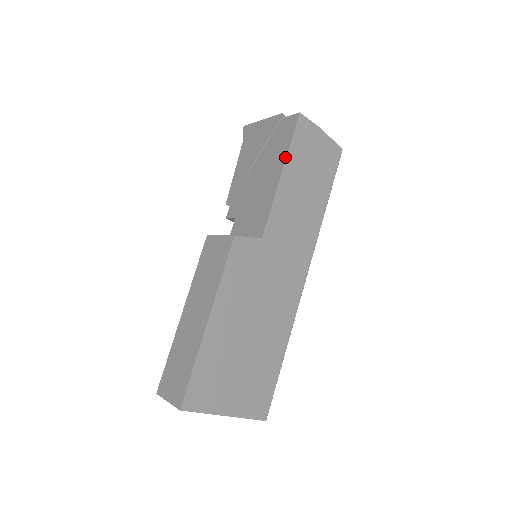
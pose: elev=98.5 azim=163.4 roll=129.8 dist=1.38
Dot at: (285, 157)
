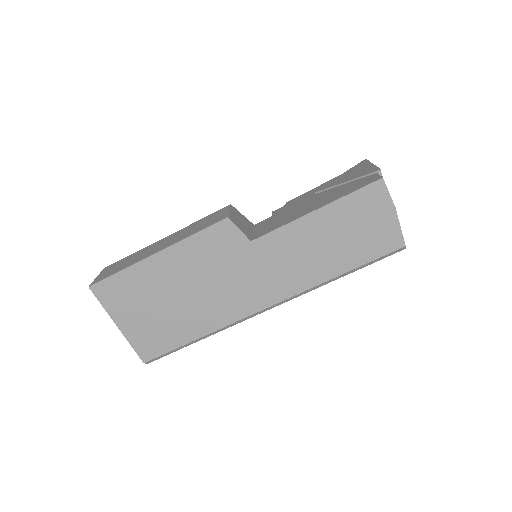
Dot at: (333, 201)
